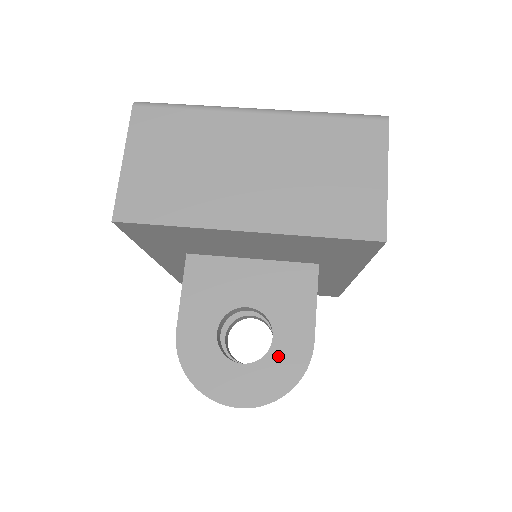
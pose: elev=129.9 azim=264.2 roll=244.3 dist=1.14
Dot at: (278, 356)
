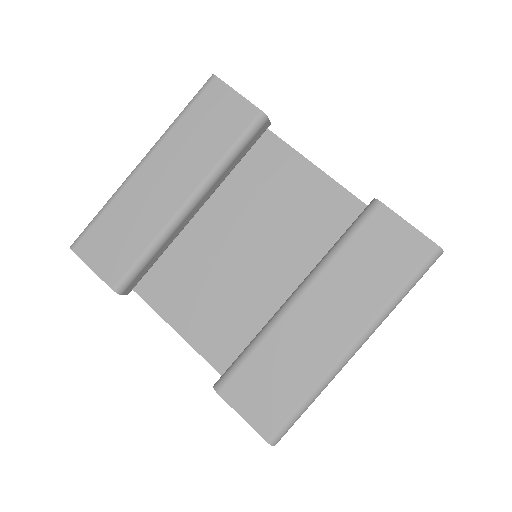
Dot at: occluded
